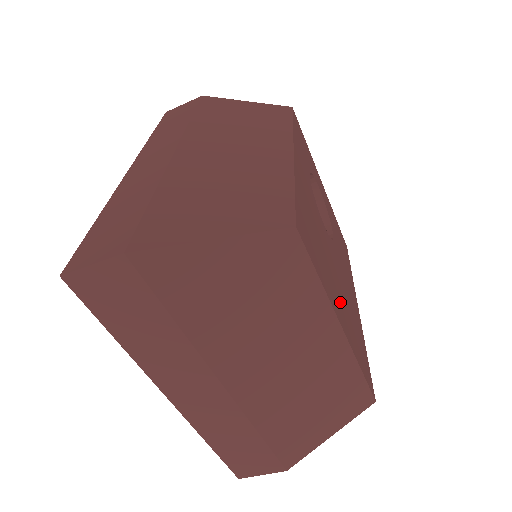
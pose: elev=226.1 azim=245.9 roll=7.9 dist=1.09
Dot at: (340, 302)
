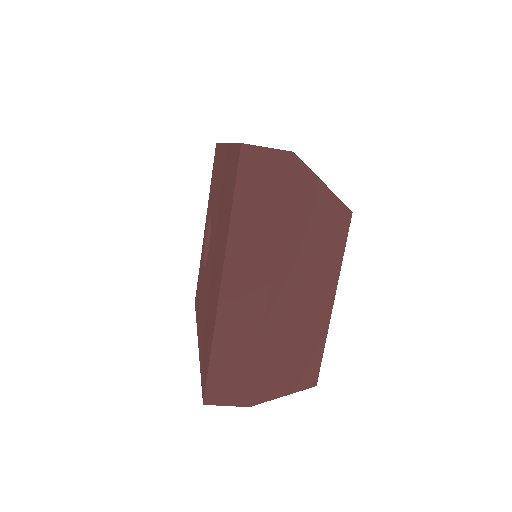
Dot at: occluded
